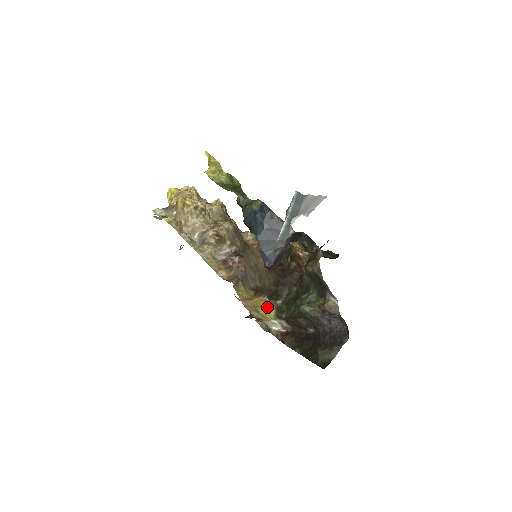
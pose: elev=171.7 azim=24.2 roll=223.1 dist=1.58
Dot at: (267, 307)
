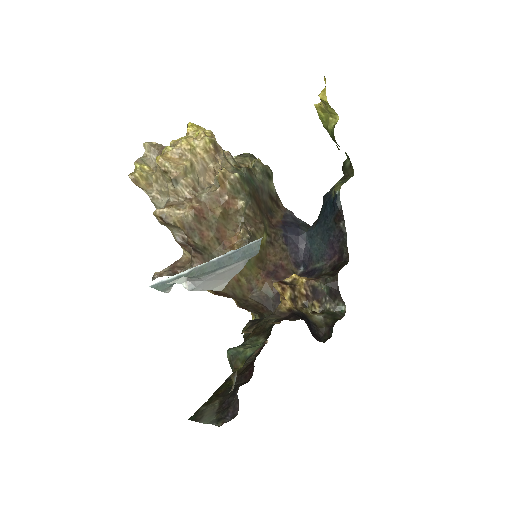
Dot at: occluded
